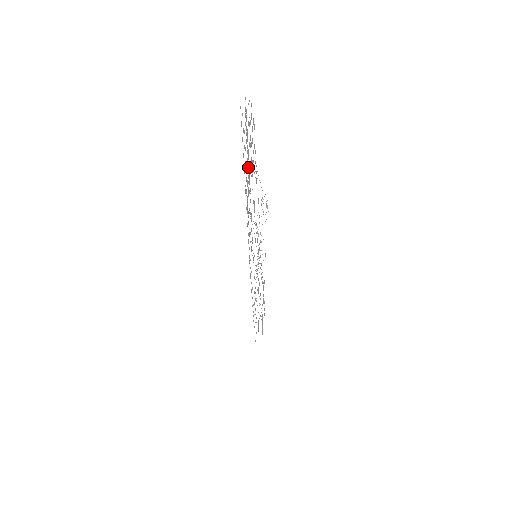
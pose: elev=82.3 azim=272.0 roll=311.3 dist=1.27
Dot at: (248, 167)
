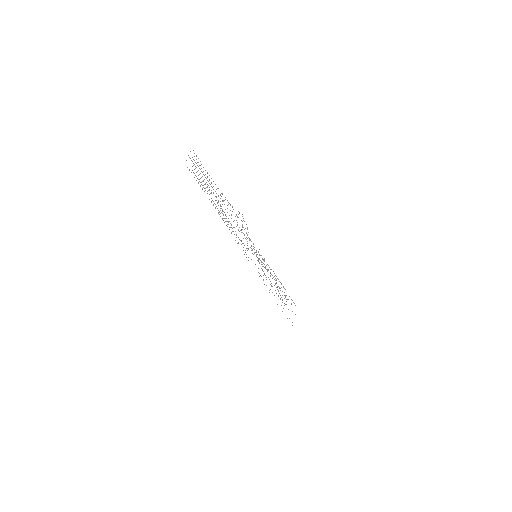
Dot at: occluded
